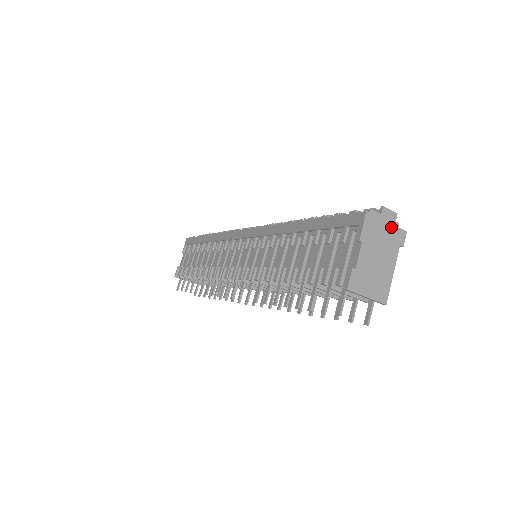
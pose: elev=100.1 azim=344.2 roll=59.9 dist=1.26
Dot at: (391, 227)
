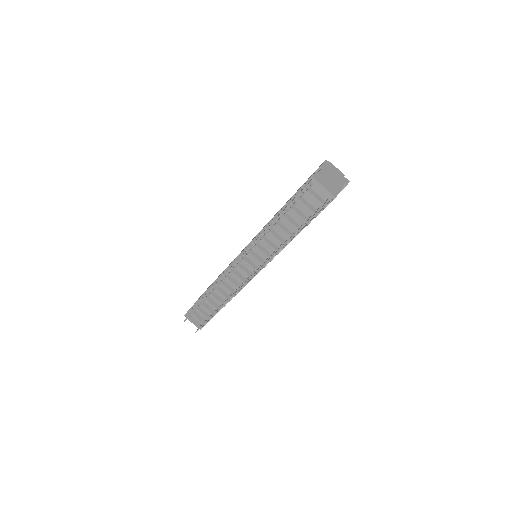
Dot at: (340, 174)
